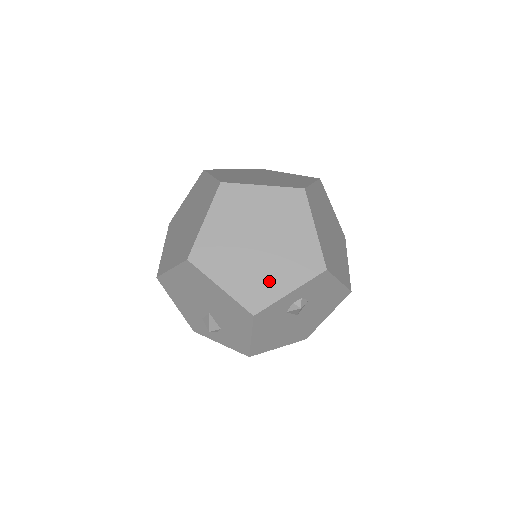
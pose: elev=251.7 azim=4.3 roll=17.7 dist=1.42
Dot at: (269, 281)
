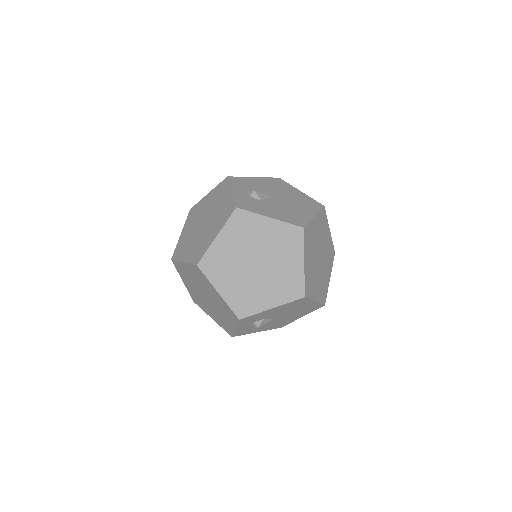
Dot at: (224, 320)
